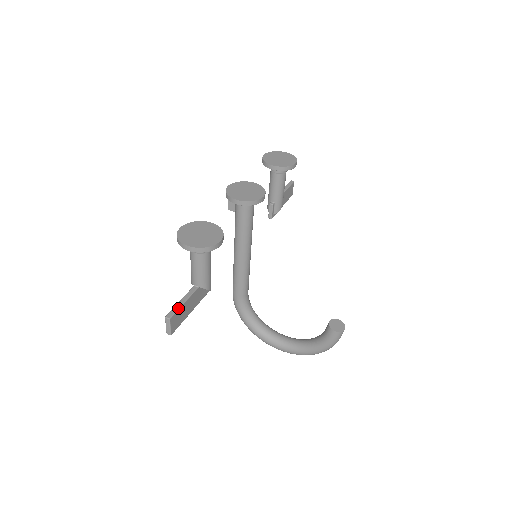
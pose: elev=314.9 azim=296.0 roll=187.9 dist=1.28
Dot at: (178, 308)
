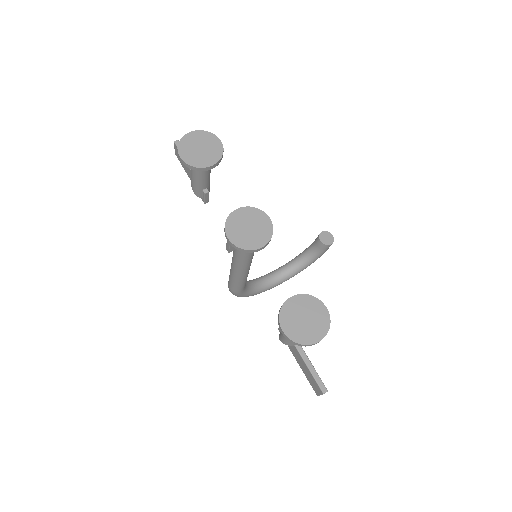
Dot at: (318, 376)
